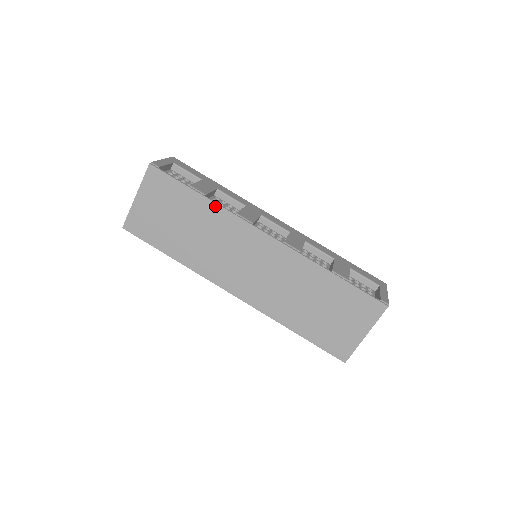
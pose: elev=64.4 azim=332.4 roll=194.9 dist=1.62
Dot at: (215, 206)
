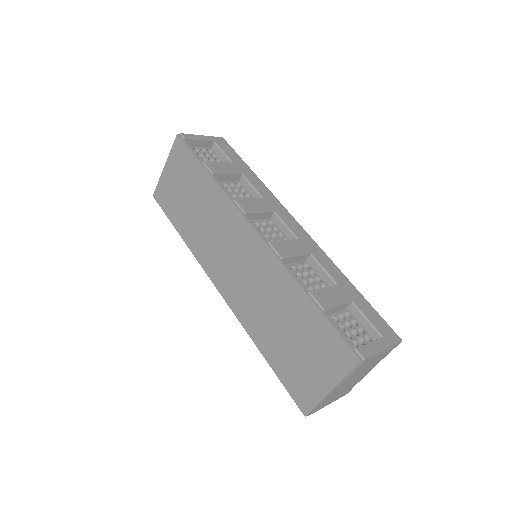
Dot at: (216, 187)
